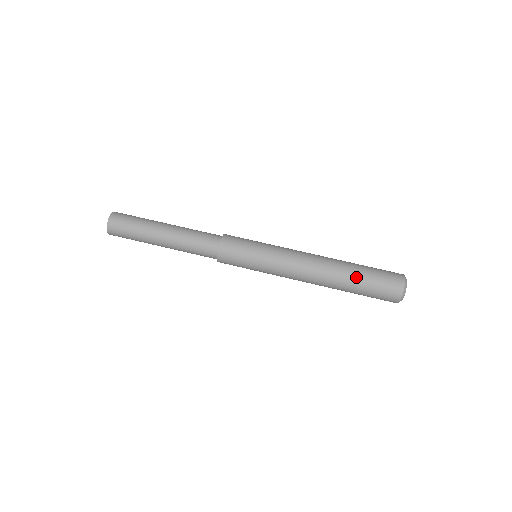
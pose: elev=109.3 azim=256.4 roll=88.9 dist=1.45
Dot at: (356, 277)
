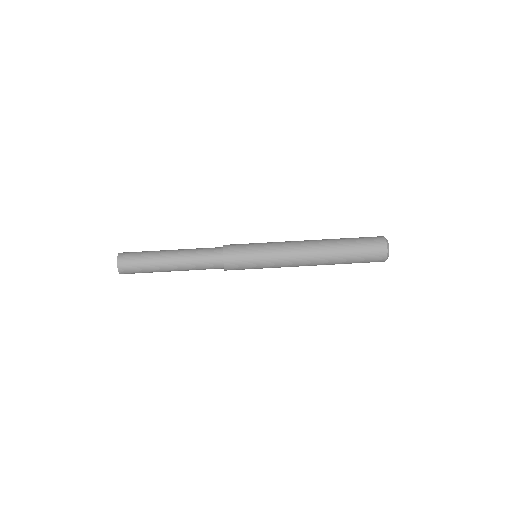
Dot at: (345, 242)
